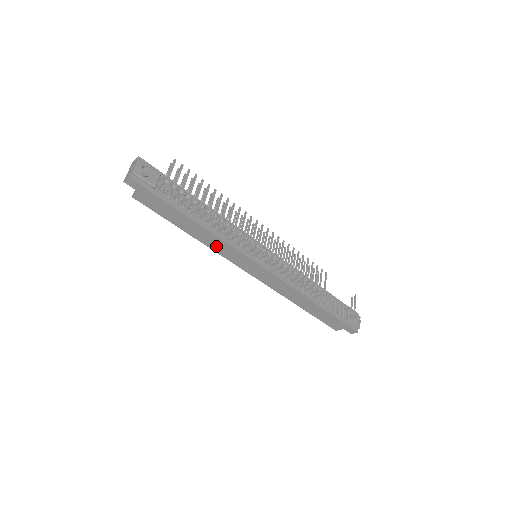
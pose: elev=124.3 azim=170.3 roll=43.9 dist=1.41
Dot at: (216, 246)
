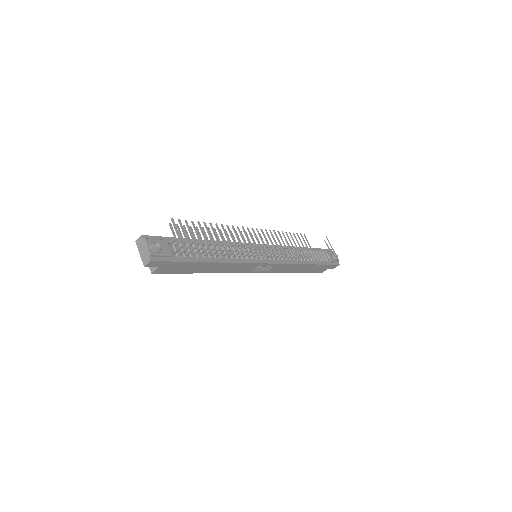
Dot at: (229, 269)
